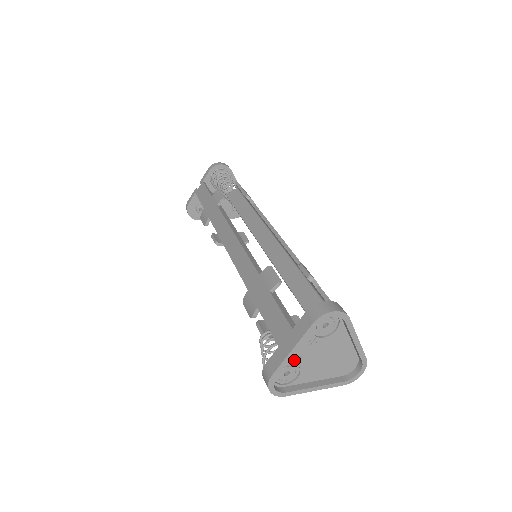
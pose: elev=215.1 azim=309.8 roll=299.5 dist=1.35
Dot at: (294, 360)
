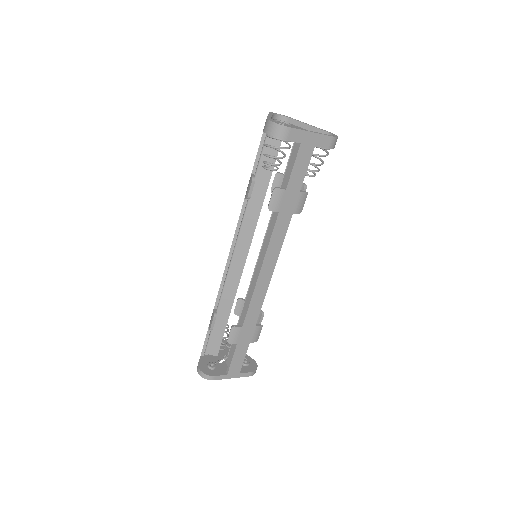
Dot at: occluded
